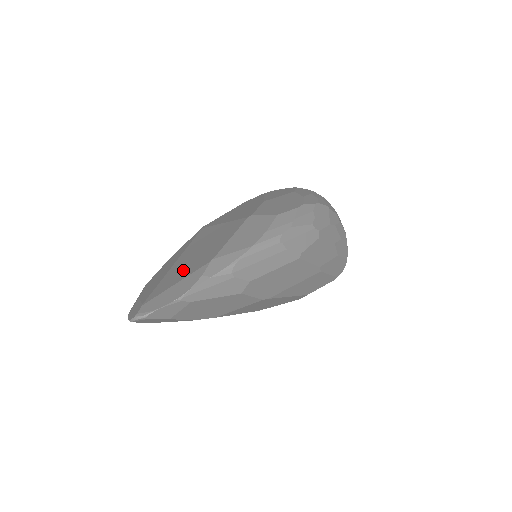
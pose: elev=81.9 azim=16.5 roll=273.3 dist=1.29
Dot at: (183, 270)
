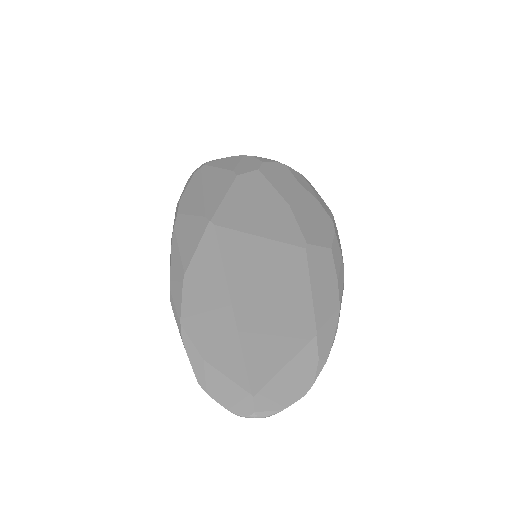
Dot at: (273, 335)
